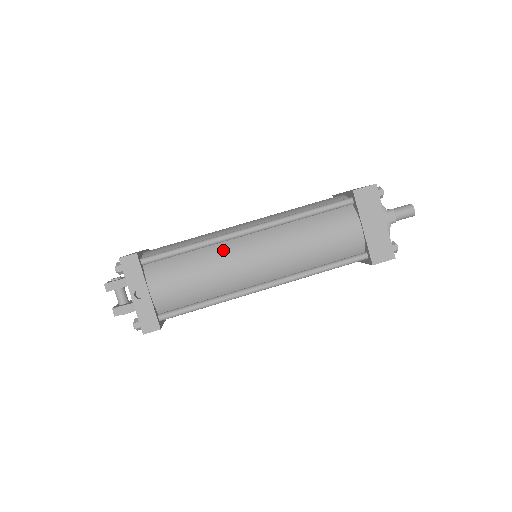
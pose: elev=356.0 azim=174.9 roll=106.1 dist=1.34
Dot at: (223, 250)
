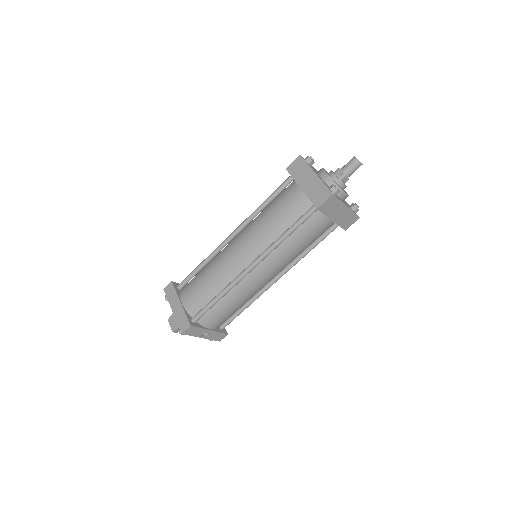
Dot at: (241, 286)
